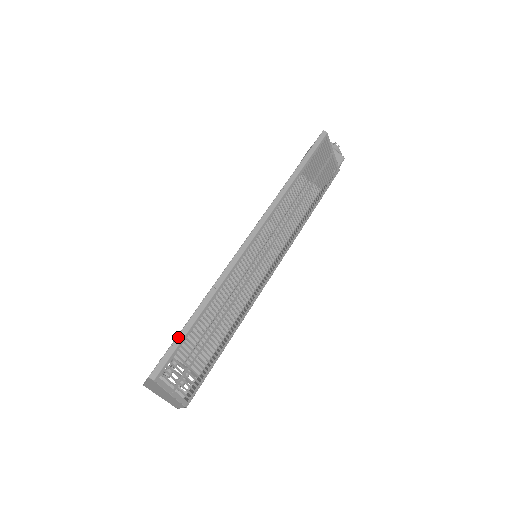
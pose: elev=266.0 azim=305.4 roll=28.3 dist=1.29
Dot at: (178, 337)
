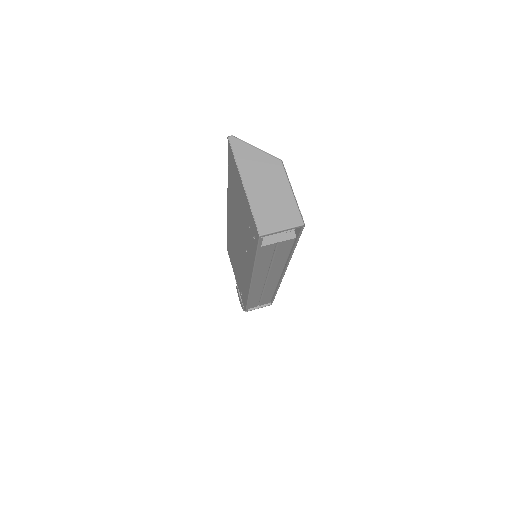
Dot at: occluded
